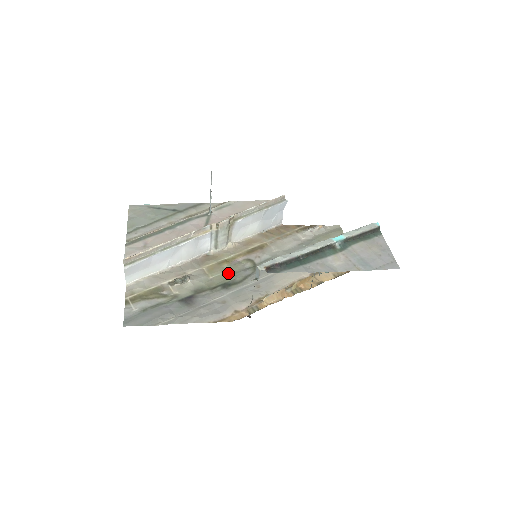
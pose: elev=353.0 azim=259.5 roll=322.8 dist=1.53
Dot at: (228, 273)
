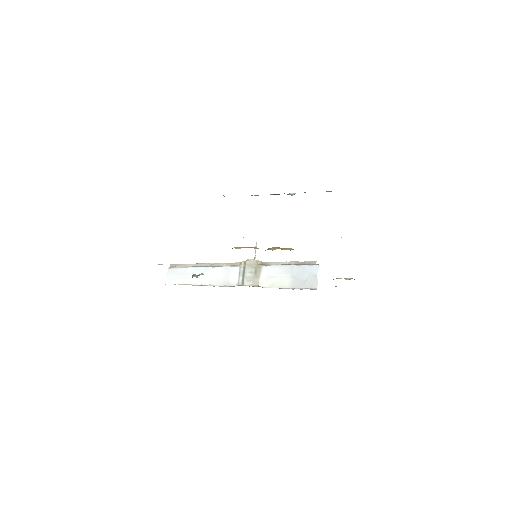
Dot at: occluded
